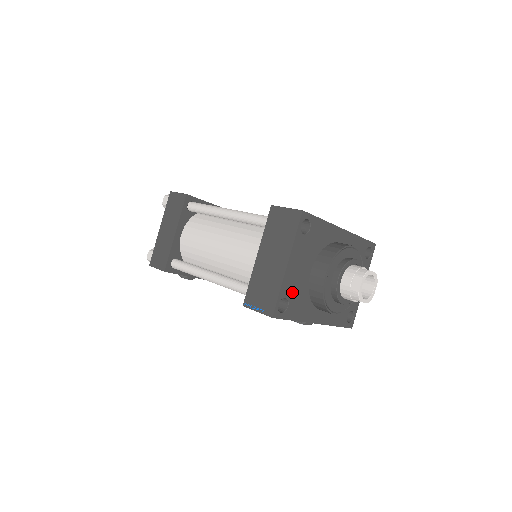
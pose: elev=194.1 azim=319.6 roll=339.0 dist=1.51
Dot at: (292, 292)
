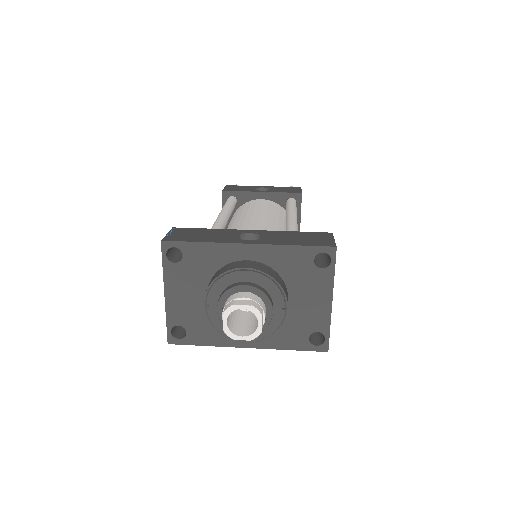
Dot at: (186, 319)
